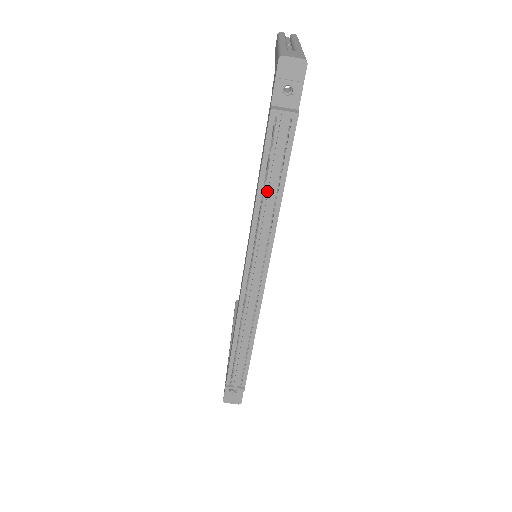
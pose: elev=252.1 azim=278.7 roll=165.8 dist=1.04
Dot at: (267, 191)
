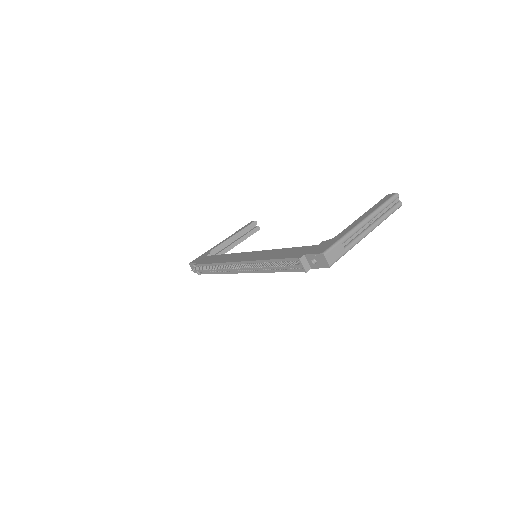
Dot at: occluded
